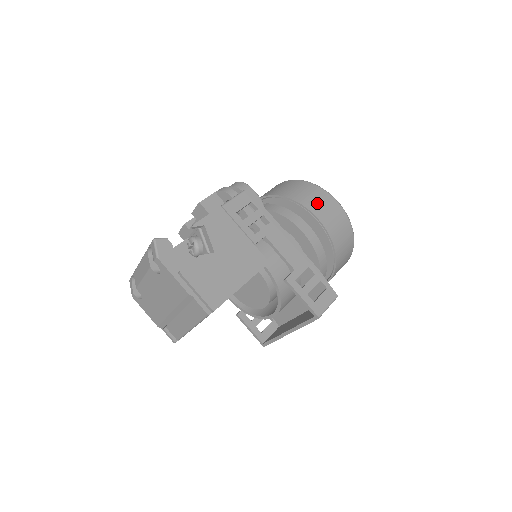
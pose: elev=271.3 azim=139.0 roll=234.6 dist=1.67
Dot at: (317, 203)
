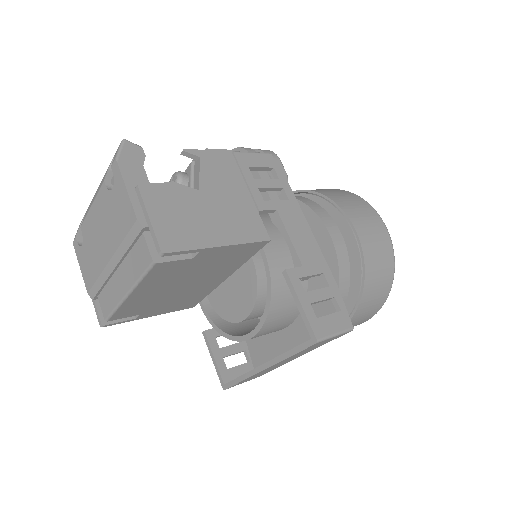
Dot at: (358, 211)
